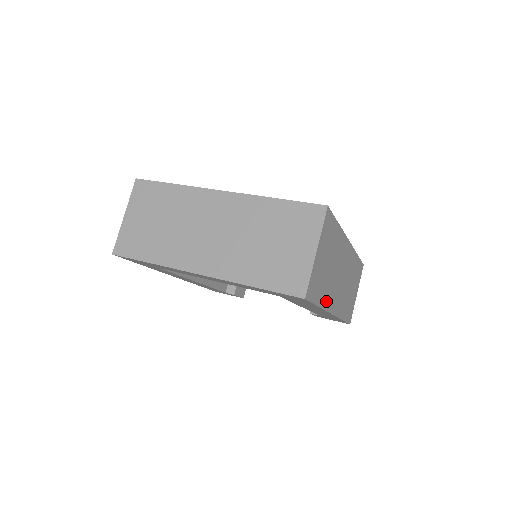
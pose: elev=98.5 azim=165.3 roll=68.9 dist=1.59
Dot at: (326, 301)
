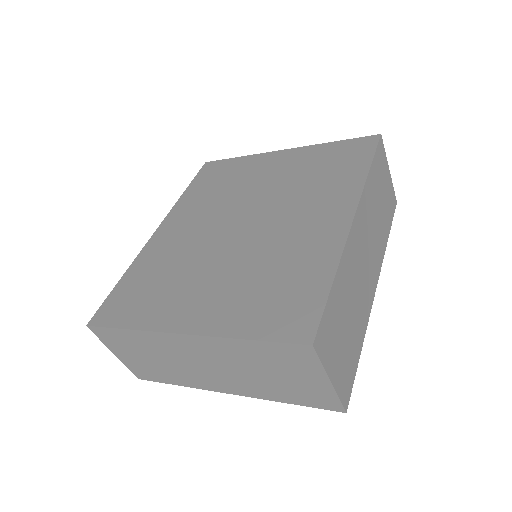
Dot at: (364, 320)
